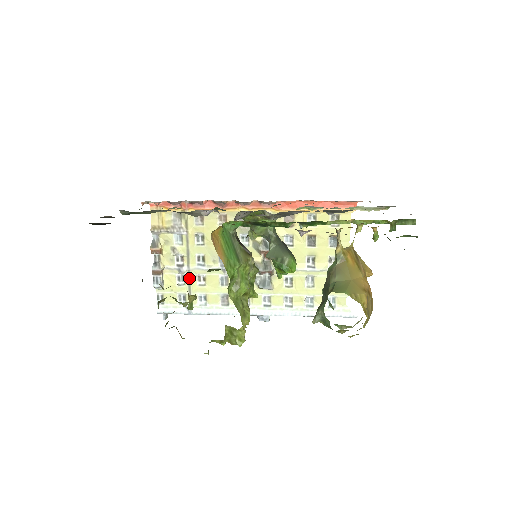
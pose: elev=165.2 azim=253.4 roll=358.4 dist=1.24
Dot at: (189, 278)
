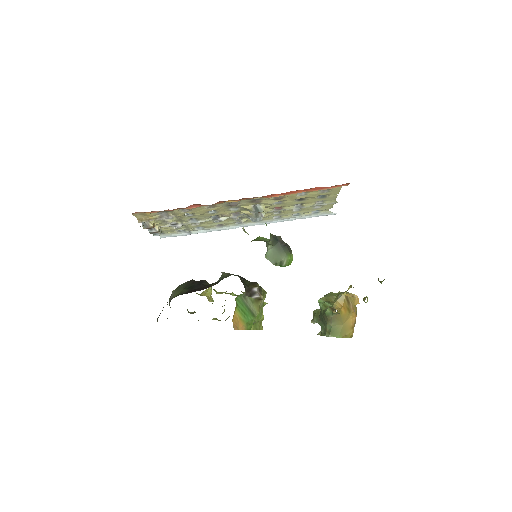
Dot at: (185, 226)
